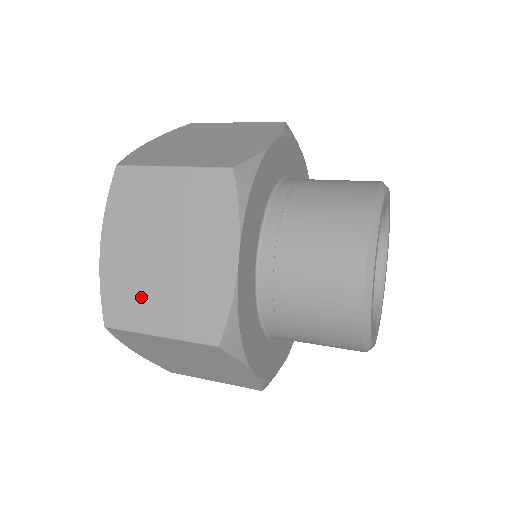
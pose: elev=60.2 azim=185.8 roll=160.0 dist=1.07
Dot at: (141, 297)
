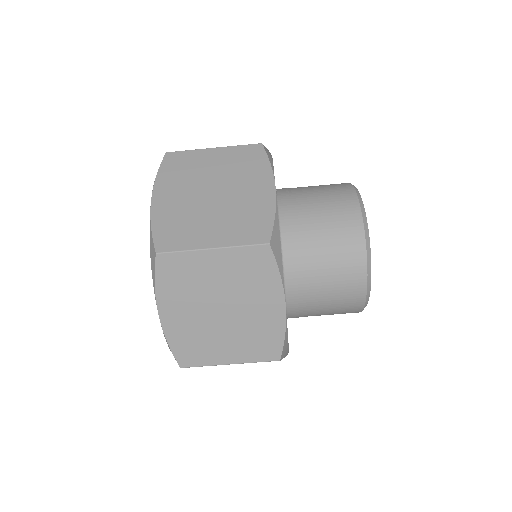
Dot at: (208, 343)
